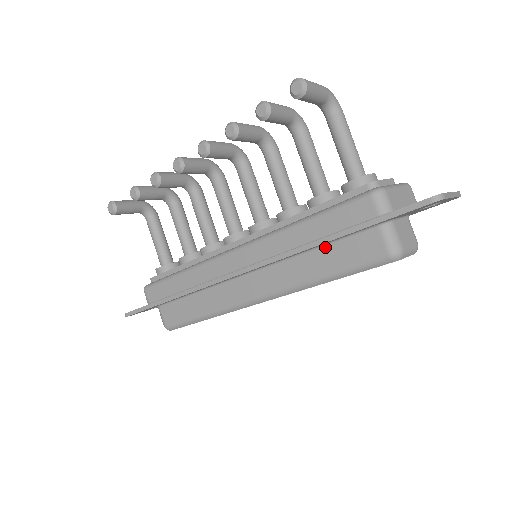
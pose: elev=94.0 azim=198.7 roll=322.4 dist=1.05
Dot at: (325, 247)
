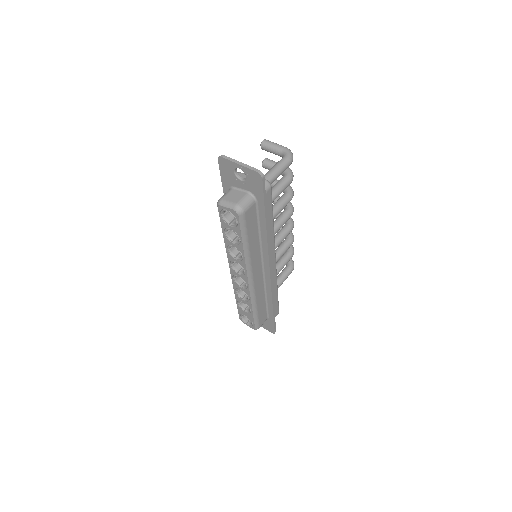
Dot at: occluded
